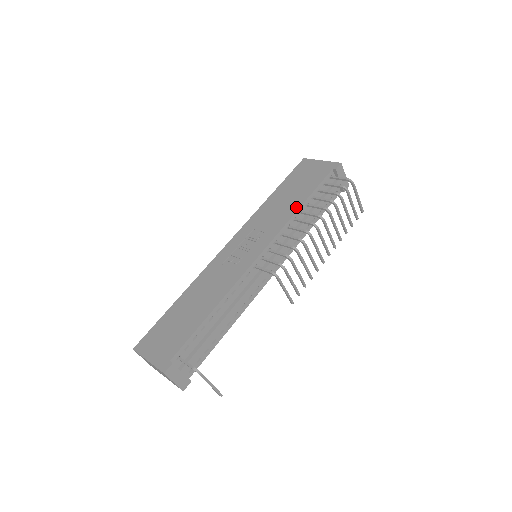
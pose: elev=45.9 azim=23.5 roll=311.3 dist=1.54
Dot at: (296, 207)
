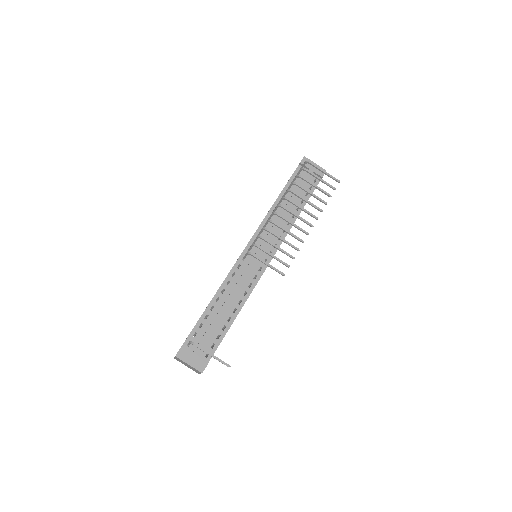
Dot at: (273, 204)
